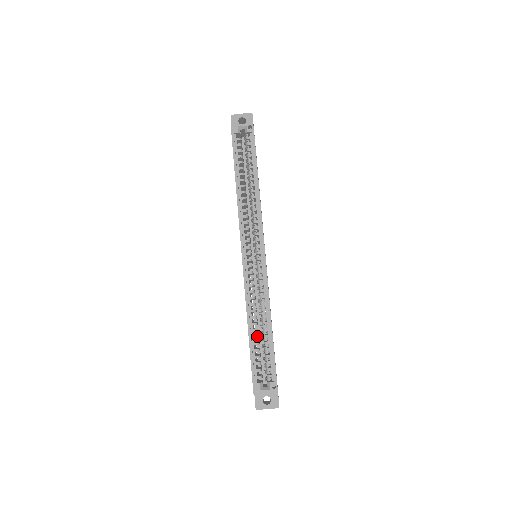
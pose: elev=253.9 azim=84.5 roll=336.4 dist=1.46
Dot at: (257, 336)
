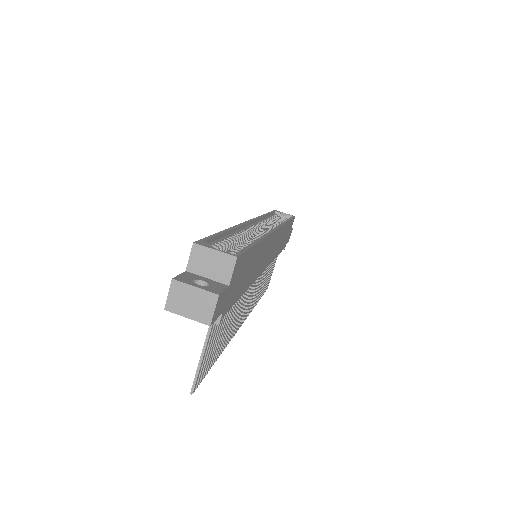
Dot at: (233, 240)
